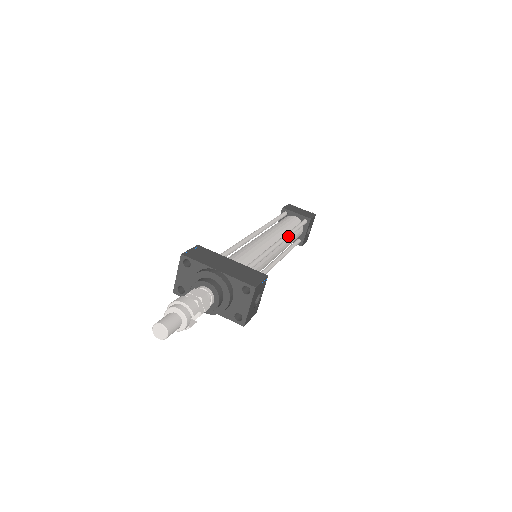
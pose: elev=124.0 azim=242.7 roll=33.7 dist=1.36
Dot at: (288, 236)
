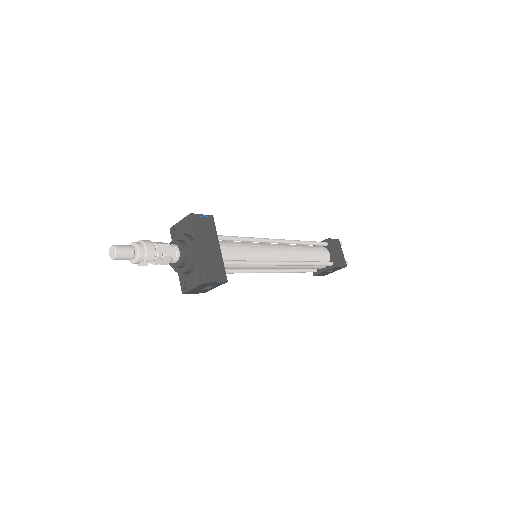
Dot at: (296, 264)
